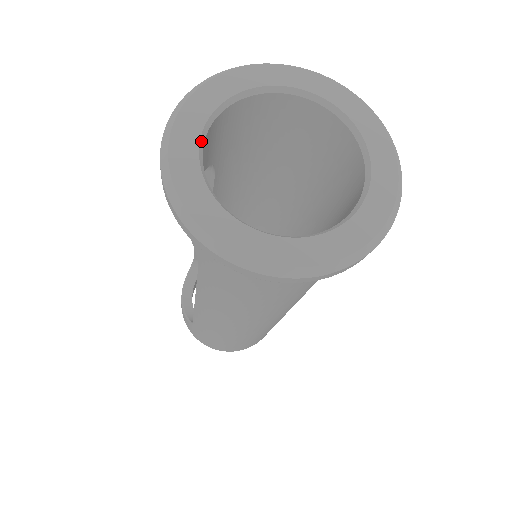
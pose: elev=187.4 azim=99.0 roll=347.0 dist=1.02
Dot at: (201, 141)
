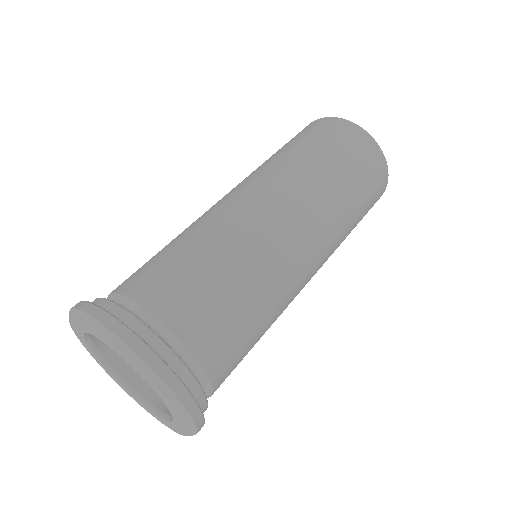
Dot at: (94, 351)
